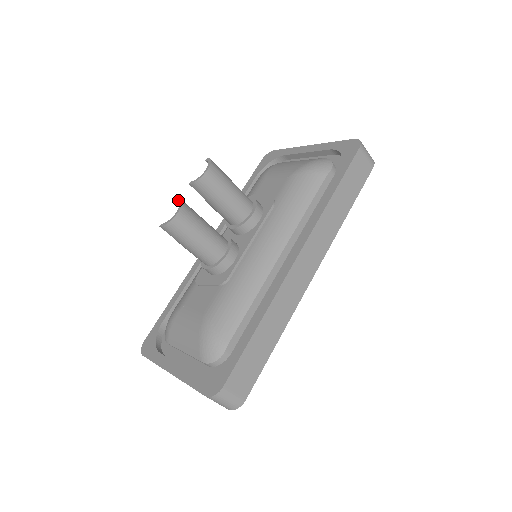
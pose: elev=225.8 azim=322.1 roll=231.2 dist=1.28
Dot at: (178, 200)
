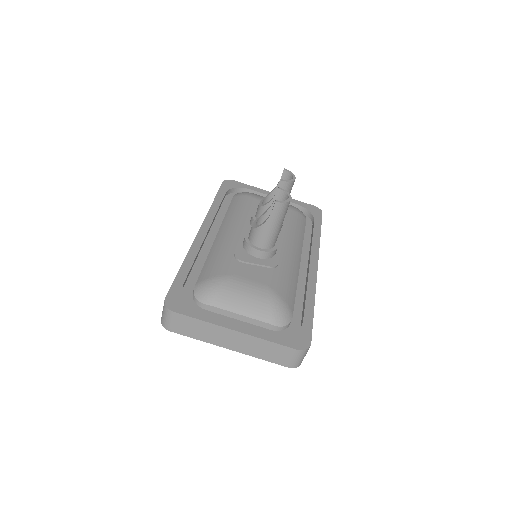
Dot at: (280, 188)
